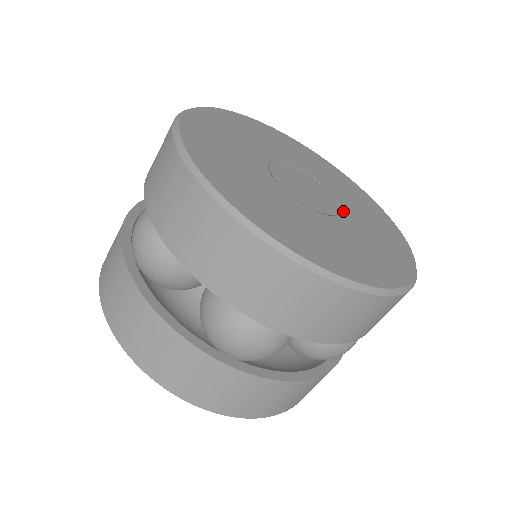
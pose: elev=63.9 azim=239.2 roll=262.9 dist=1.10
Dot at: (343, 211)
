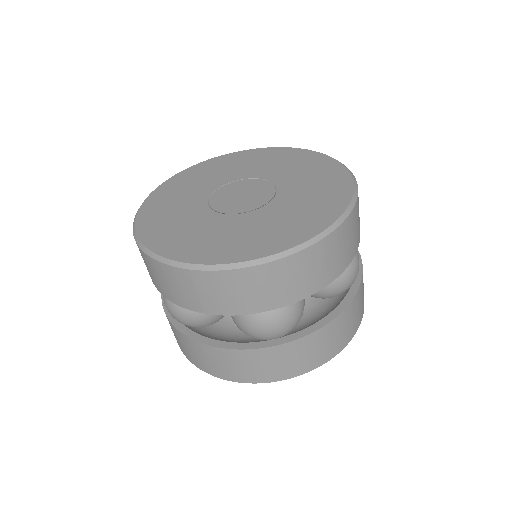
Dot at: (279, 188)
